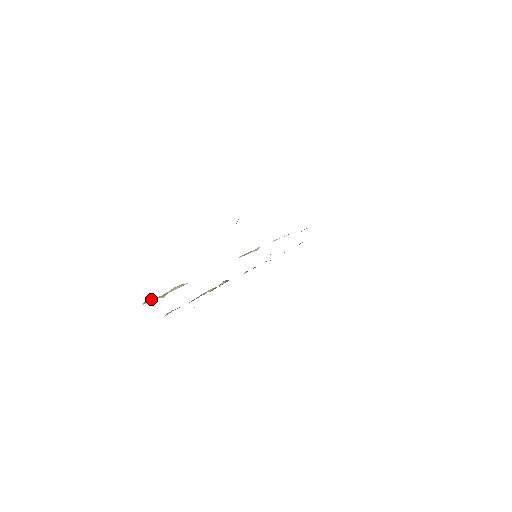
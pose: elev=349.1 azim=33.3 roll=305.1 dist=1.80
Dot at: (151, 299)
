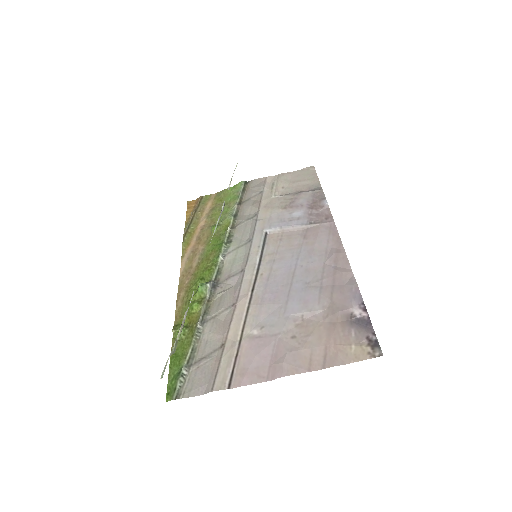
Dot at: occluded
